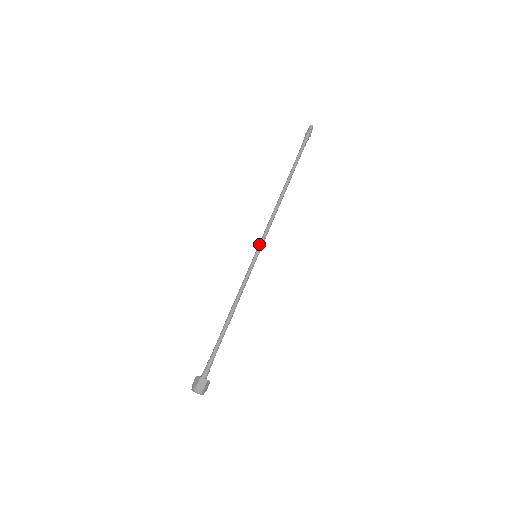
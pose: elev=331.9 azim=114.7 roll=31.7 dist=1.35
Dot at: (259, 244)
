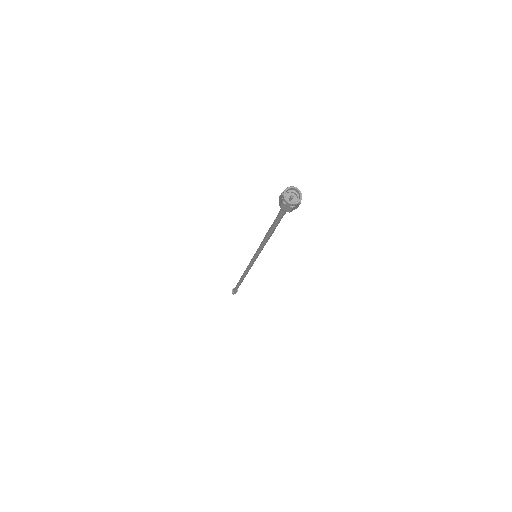
Dot at: occluded
